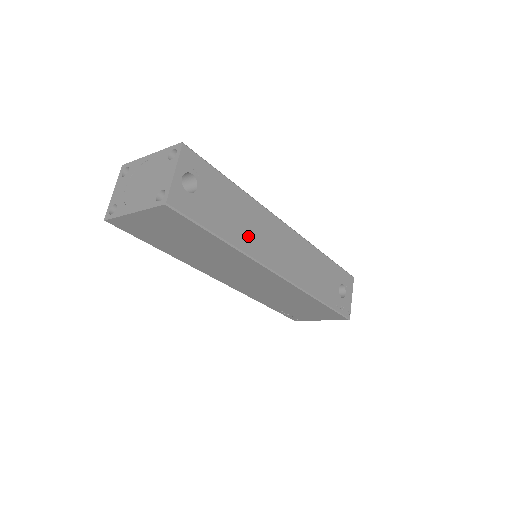
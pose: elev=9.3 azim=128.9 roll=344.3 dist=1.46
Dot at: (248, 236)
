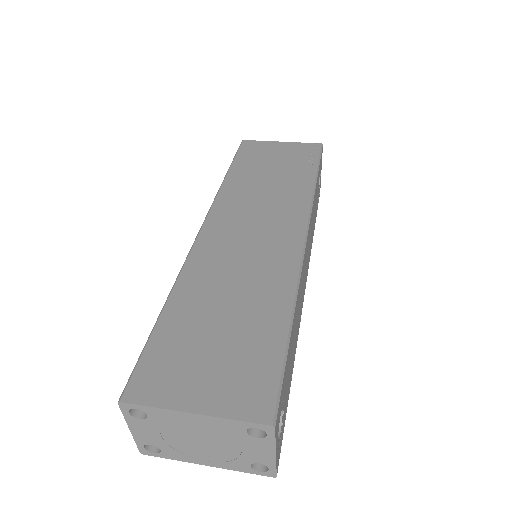
Dot at: (297, 329)
